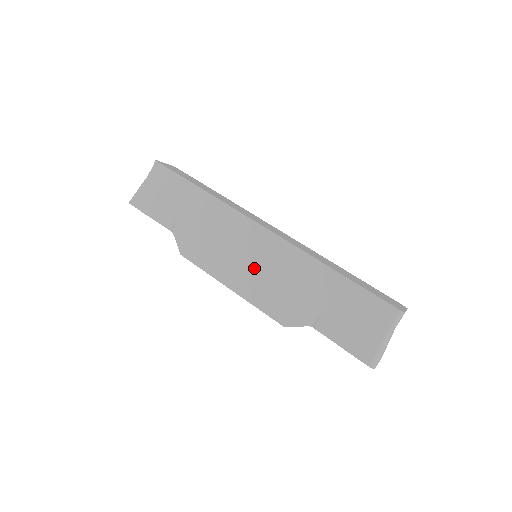
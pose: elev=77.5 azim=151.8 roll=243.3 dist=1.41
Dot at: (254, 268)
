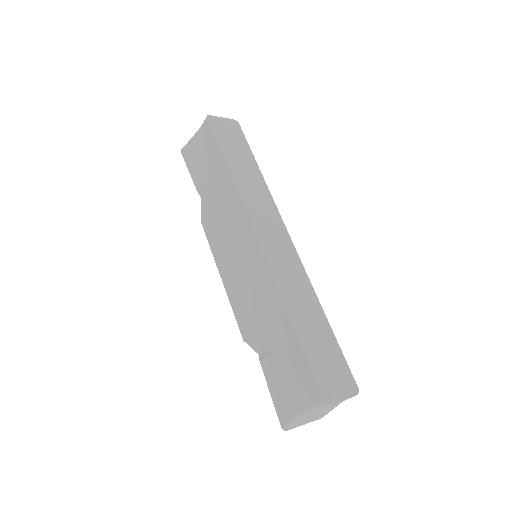
Dot at: (239, 271)
